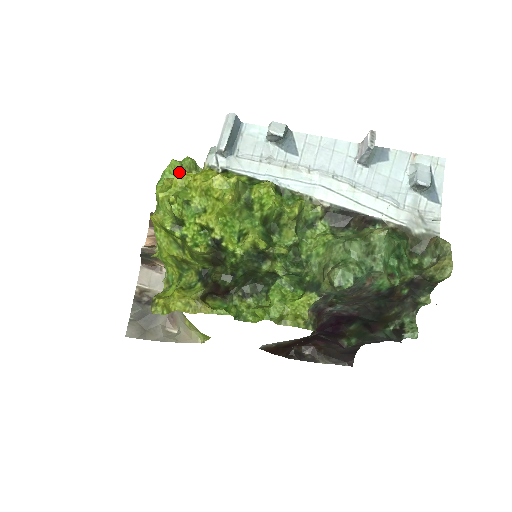
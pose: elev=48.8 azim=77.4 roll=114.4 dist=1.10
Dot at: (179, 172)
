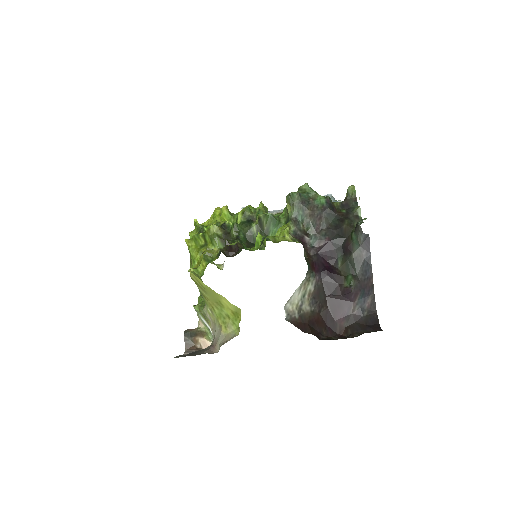
Dot at: occluded
